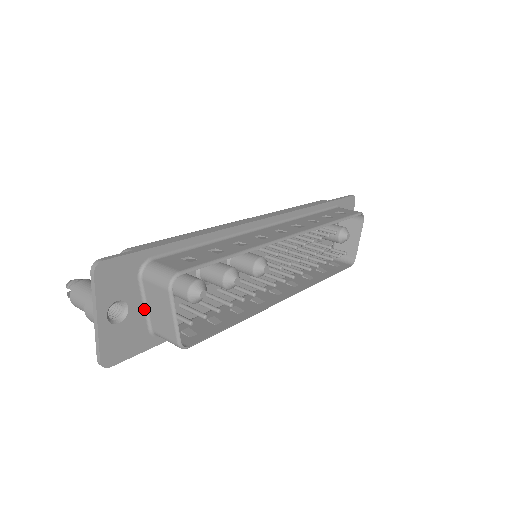
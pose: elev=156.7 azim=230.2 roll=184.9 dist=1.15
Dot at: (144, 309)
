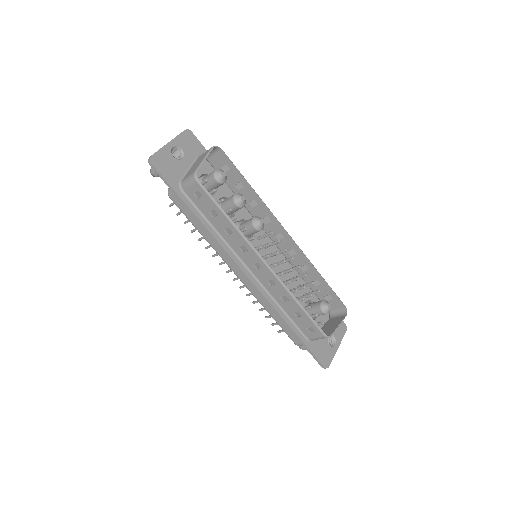
Dot at: (187, 170)
